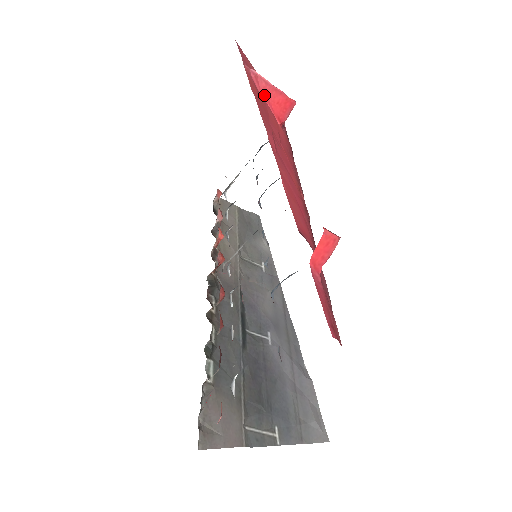
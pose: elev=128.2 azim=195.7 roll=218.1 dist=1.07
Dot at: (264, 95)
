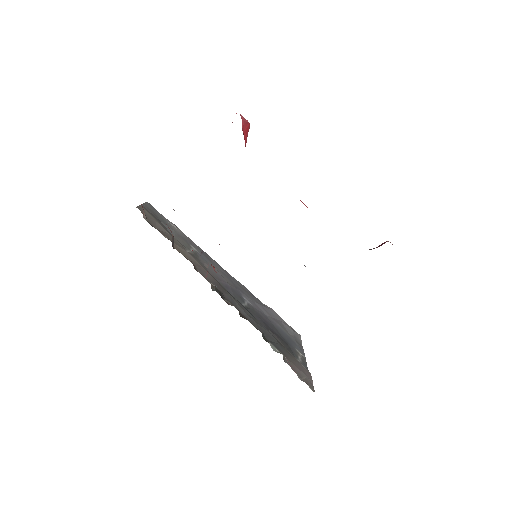
Dot at: (242, 130)
